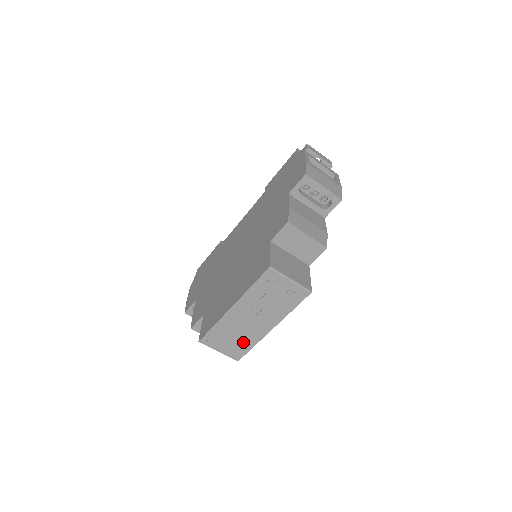
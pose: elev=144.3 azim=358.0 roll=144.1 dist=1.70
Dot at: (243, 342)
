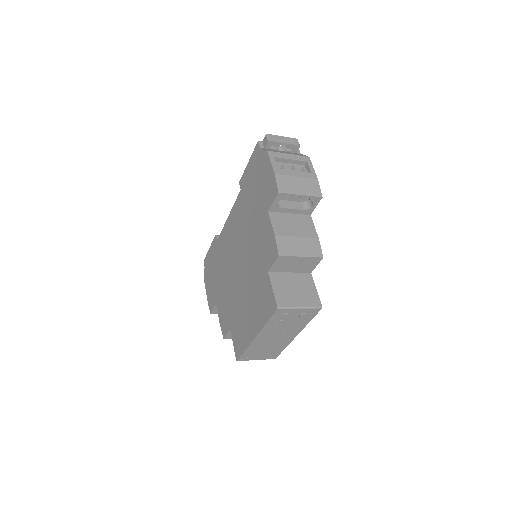
Dot at: (275, 349)
